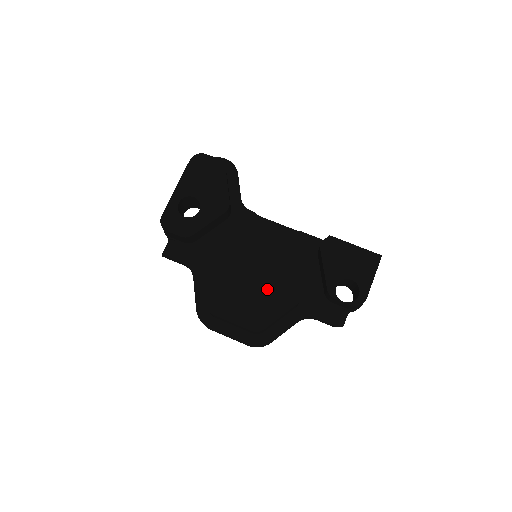
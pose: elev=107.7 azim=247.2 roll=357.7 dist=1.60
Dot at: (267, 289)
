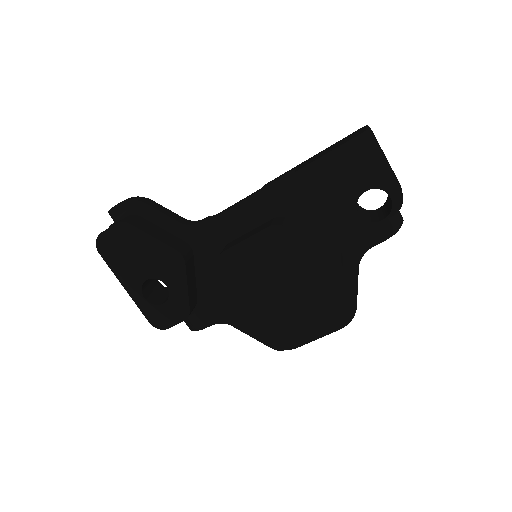
Dot at: (302, 285)
